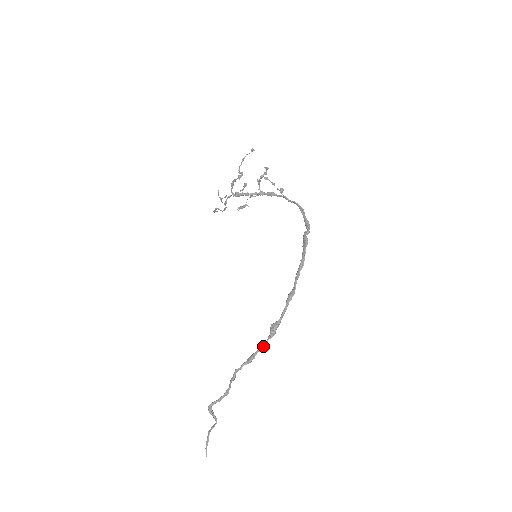
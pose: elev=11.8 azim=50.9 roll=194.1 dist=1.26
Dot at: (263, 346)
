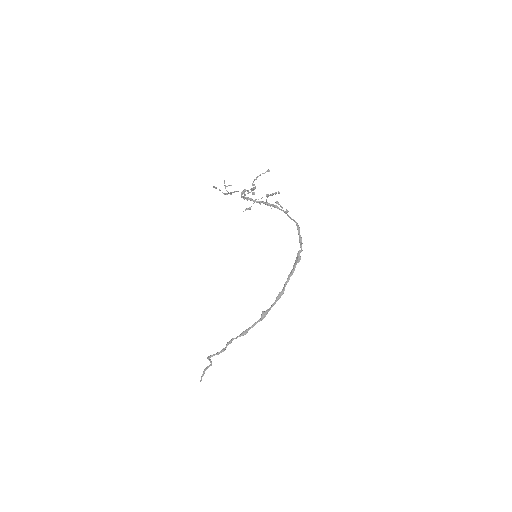
Dot at: (254, 325)
